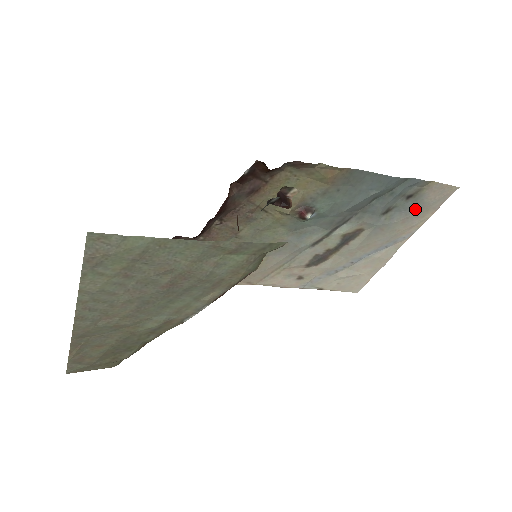
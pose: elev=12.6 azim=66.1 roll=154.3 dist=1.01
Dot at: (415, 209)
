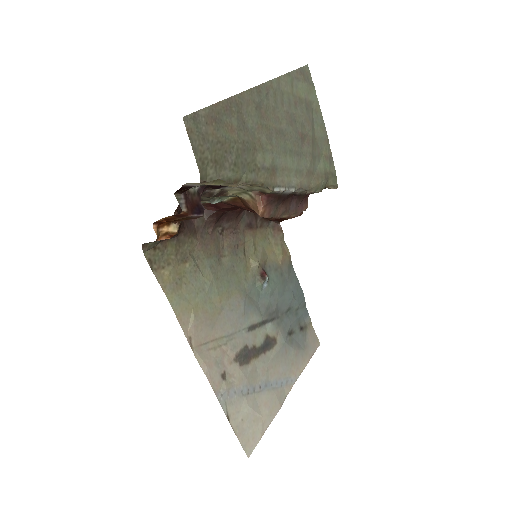
Dot at: (302, 346)
